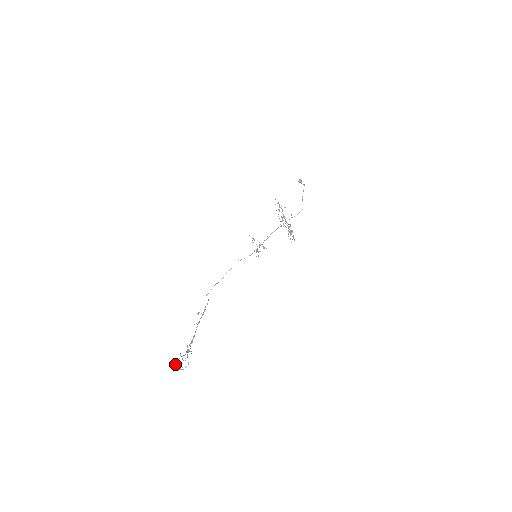
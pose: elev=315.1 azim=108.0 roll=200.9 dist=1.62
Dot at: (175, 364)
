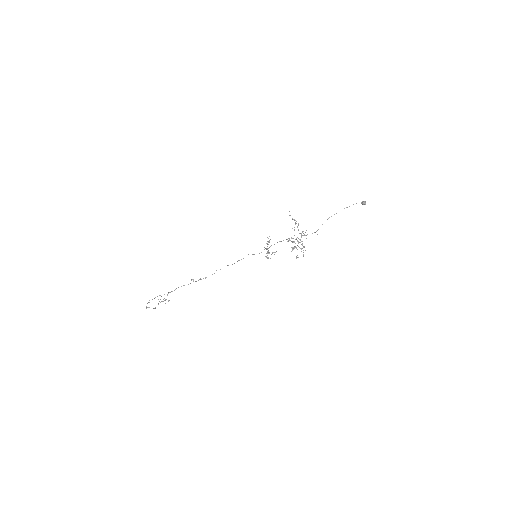
Dot at: (147, 303)
